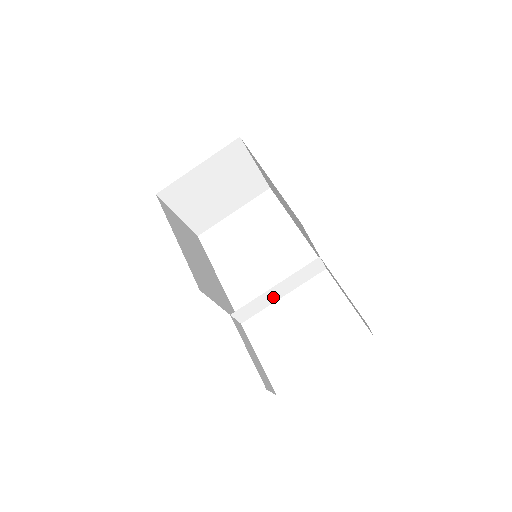
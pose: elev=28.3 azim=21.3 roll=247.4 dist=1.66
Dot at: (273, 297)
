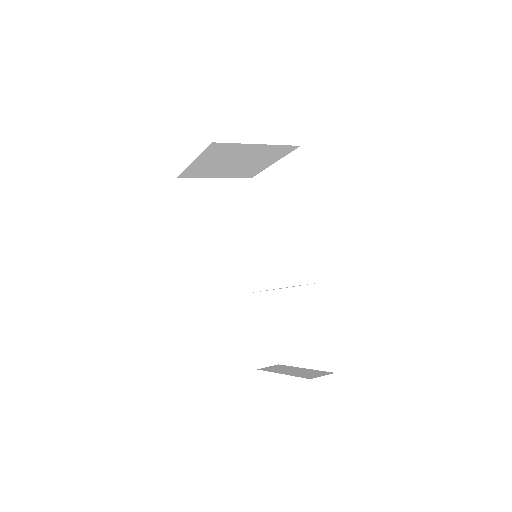
Dot at: occluded
